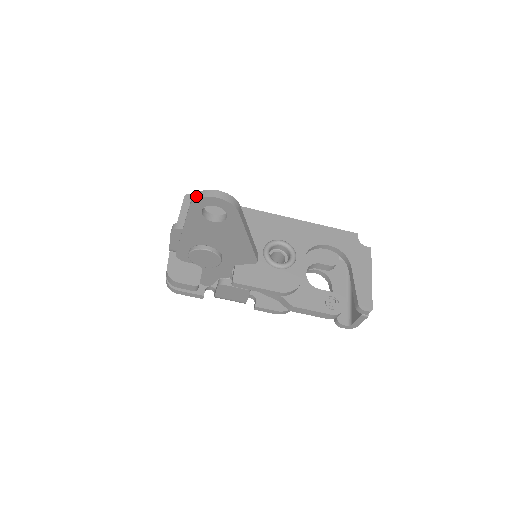
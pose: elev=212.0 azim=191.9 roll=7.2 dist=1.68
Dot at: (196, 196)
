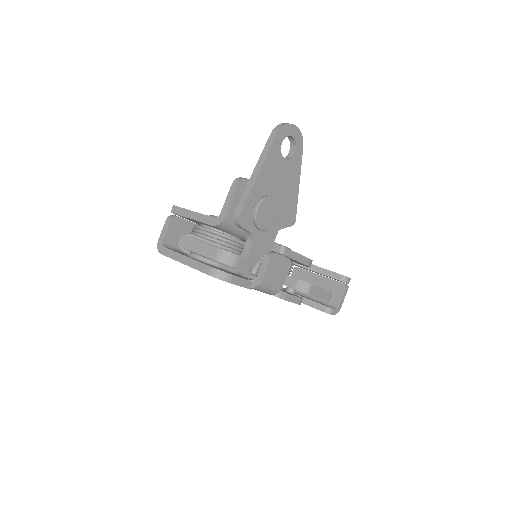
Dot at: (280, 125)
